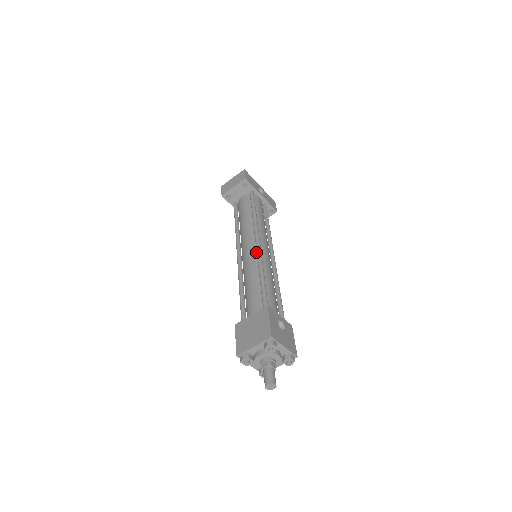
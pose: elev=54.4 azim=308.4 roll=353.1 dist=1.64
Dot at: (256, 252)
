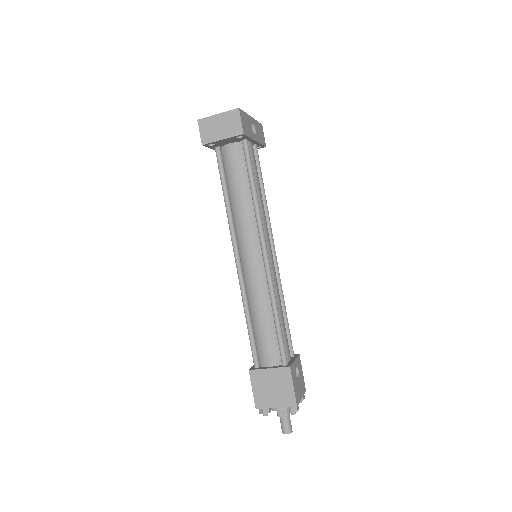
Dot at: (263, 268)
